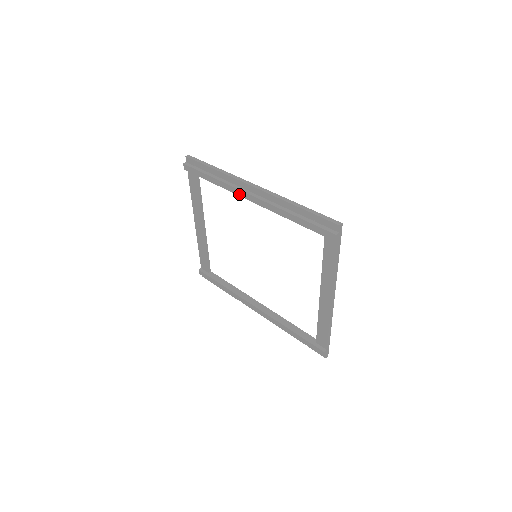
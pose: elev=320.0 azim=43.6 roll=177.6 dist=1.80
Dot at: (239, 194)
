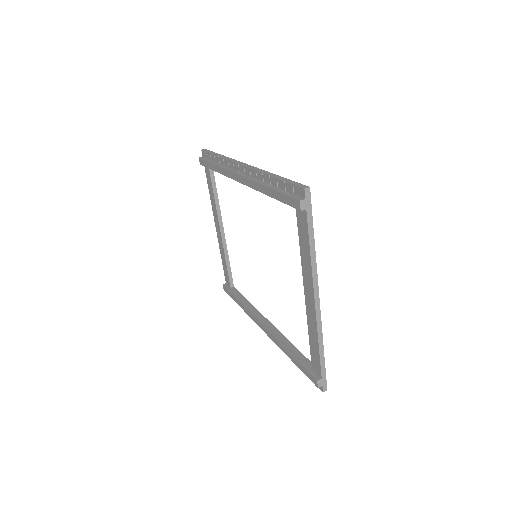
Dot at: (232, 177)
